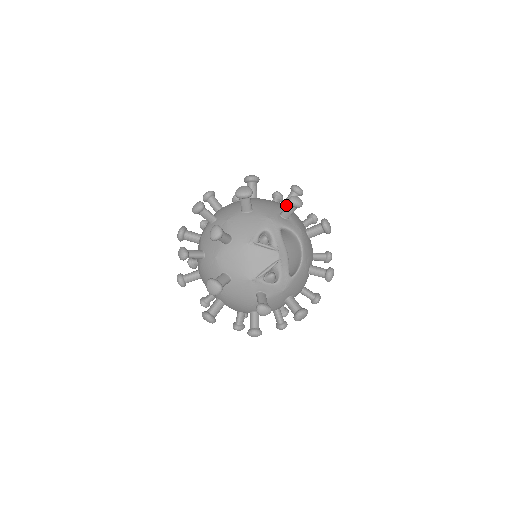
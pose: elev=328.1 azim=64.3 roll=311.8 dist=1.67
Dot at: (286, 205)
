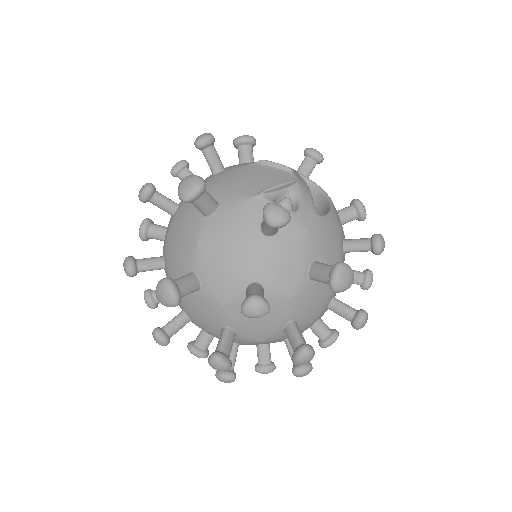
Dot at: occluded
